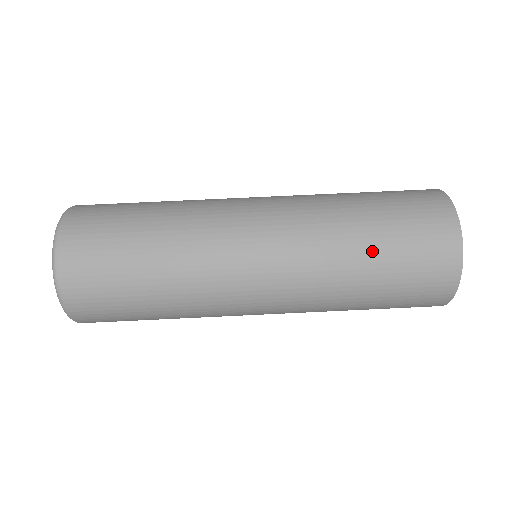
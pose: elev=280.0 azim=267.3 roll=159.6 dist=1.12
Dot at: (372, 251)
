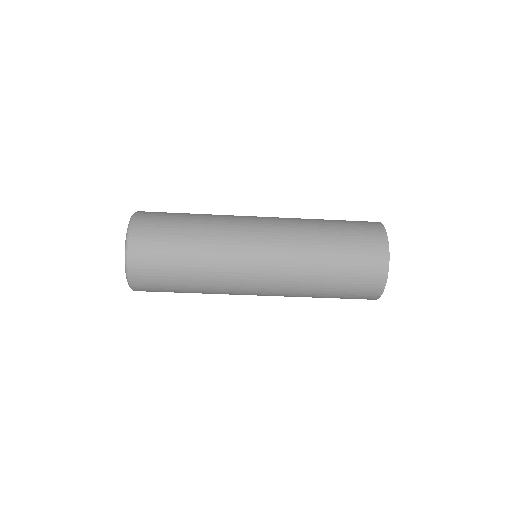
Dot at: occluded
